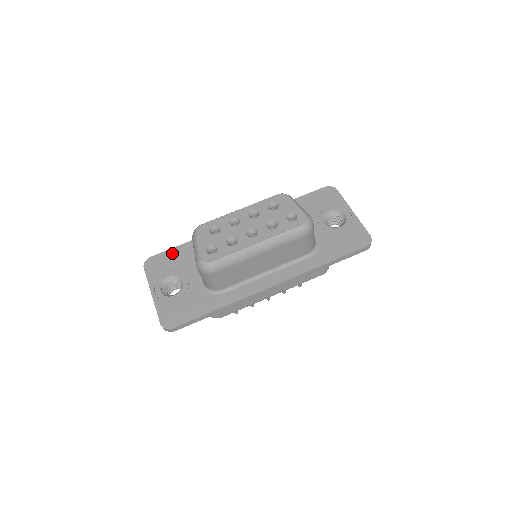
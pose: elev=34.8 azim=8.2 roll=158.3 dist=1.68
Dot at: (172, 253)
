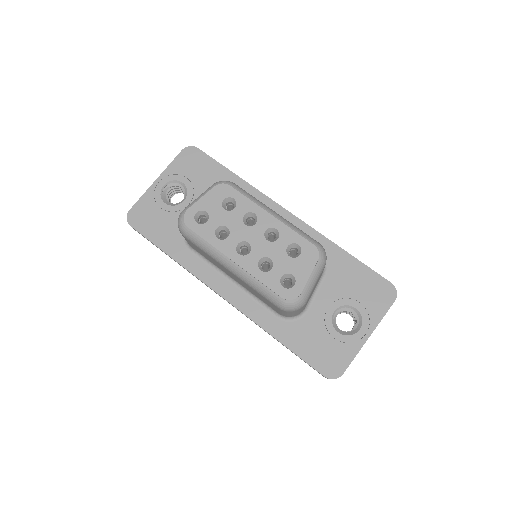
Dot at: (212, 167)
